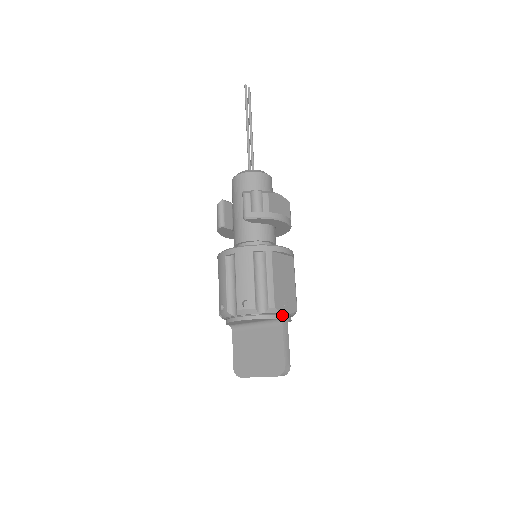
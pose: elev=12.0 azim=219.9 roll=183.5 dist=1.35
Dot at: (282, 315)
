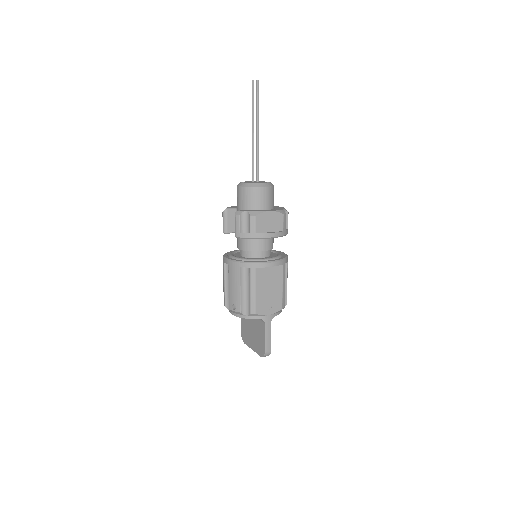
Dot at: (265, 316)
